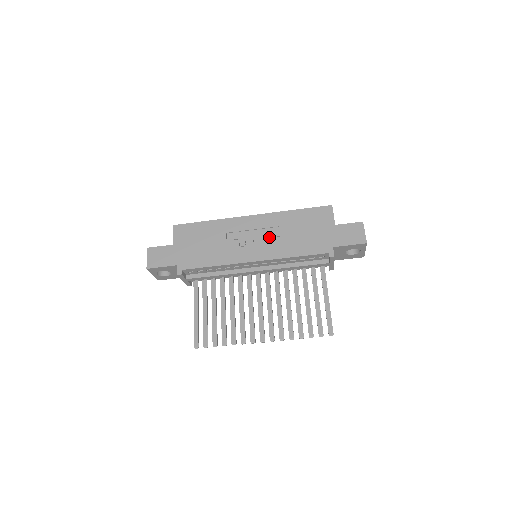
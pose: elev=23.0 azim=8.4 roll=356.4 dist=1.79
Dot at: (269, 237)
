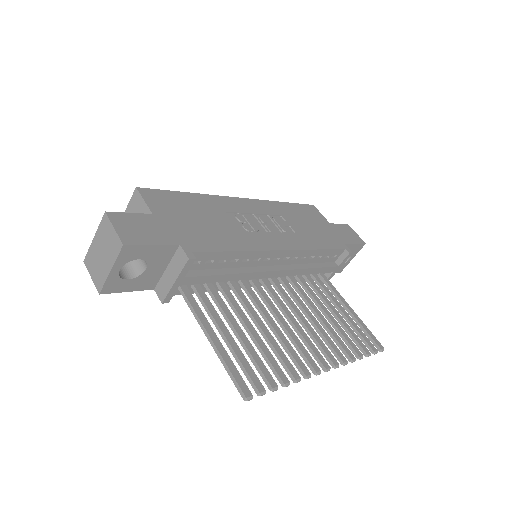
Dot at: (279, 225)
